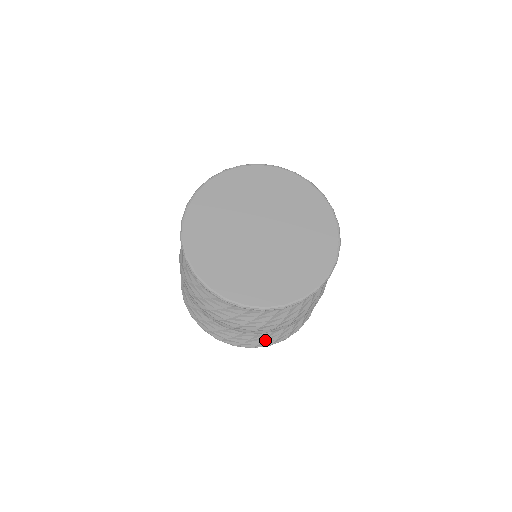
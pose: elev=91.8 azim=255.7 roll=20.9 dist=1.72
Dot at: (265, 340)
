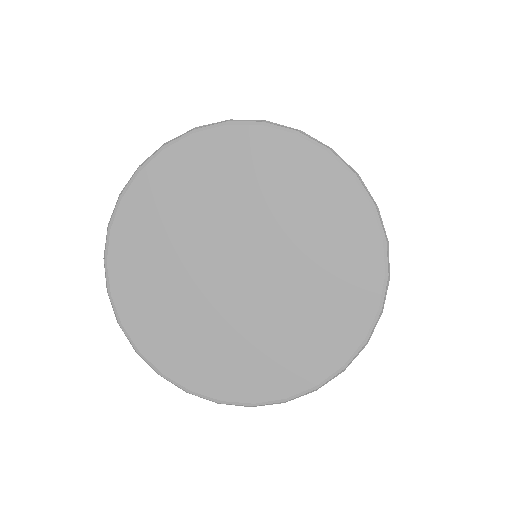
Dot at: occluded
